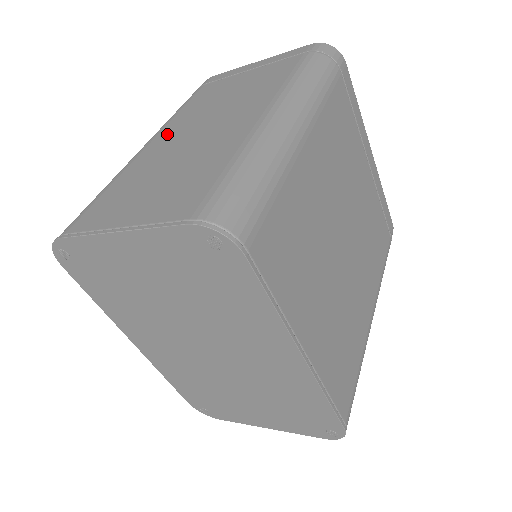
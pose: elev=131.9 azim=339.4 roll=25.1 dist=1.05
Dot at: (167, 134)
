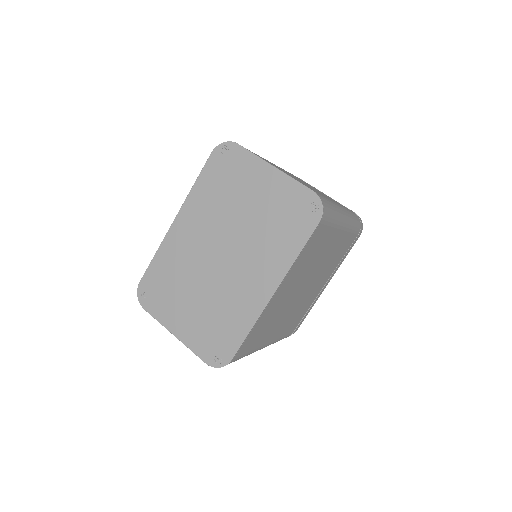
Dot at: (284, 170)
